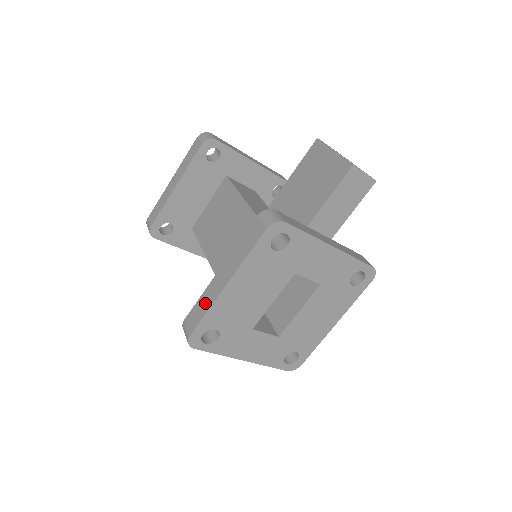
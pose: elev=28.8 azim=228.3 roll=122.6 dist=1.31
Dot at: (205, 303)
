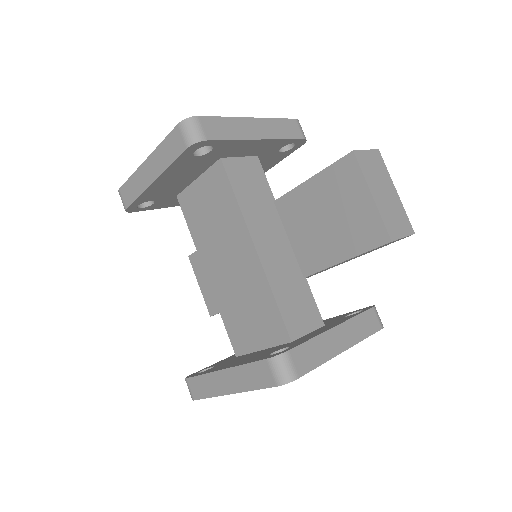
Dot at: (208, 387)
